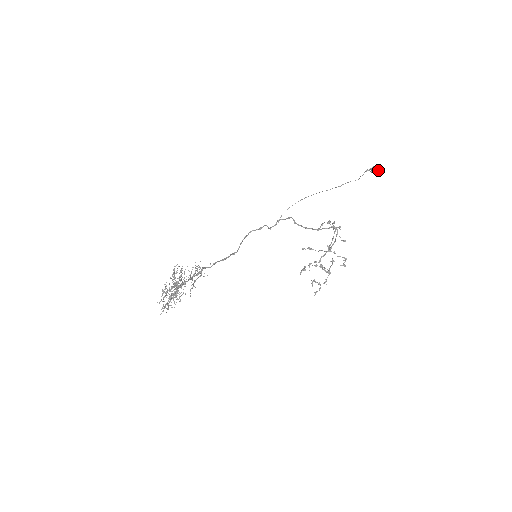
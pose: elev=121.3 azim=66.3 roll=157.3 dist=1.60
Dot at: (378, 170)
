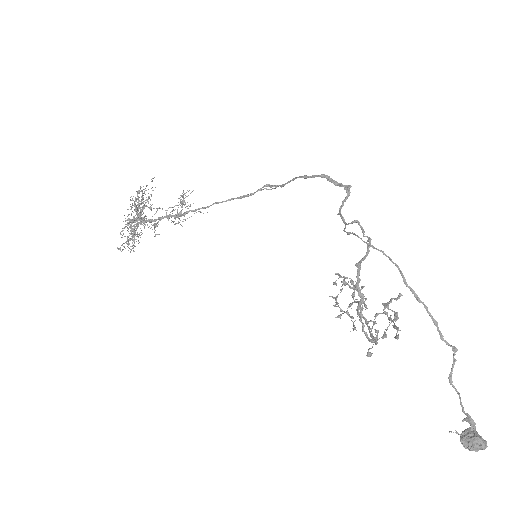
Dot at: (476, 445)
